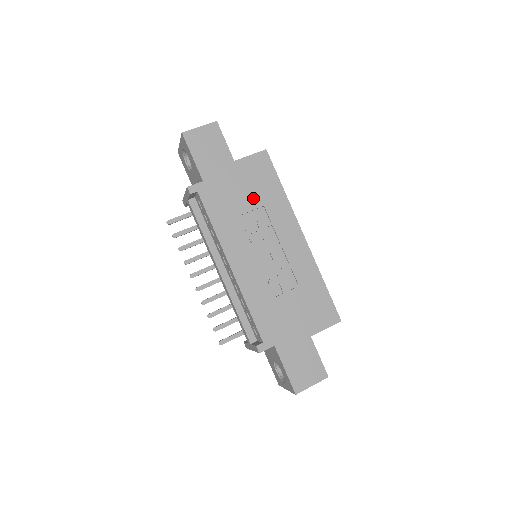
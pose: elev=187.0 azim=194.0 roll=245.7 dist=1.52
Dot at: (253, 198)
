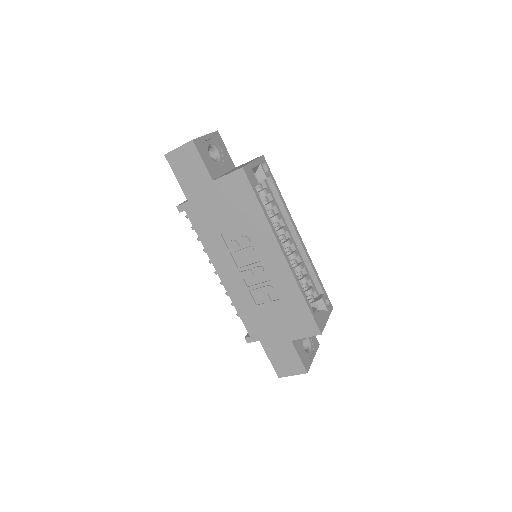
Dot at: (233, 218)
